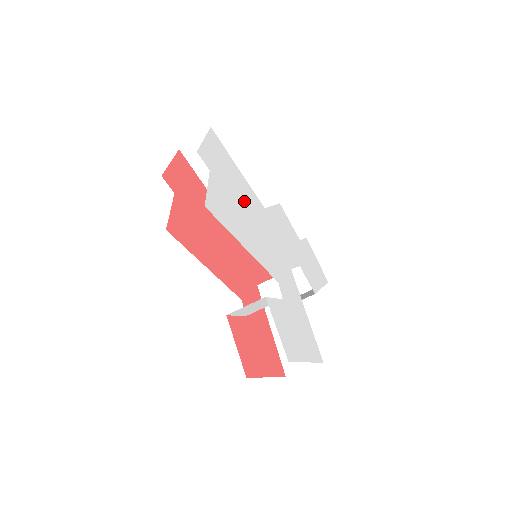
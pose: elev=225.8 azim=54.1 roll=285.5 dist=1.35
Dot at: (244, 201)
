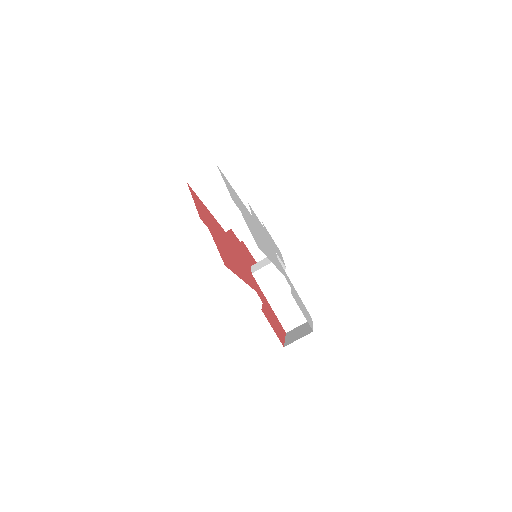
Dot at: (251, 221)
